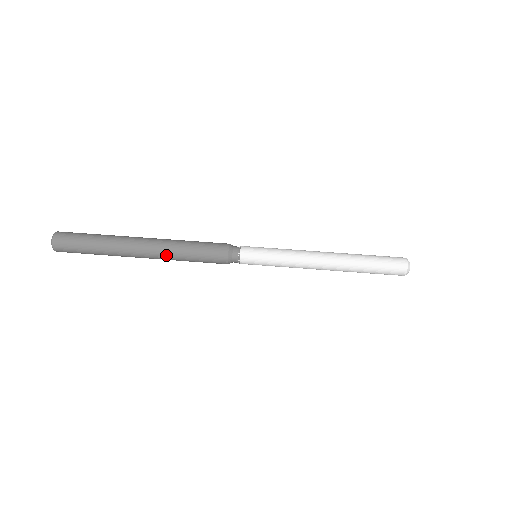
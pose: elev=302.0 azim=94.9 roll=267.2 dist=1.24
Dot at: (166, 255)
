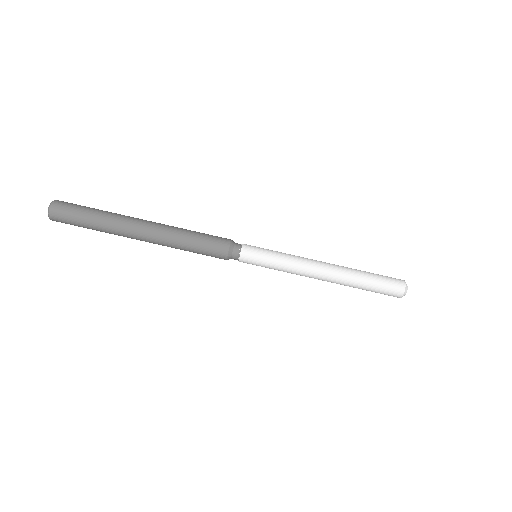
Dot at: (165, 242)
